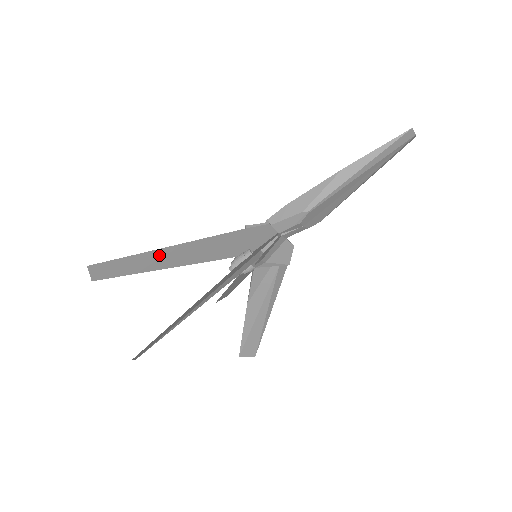
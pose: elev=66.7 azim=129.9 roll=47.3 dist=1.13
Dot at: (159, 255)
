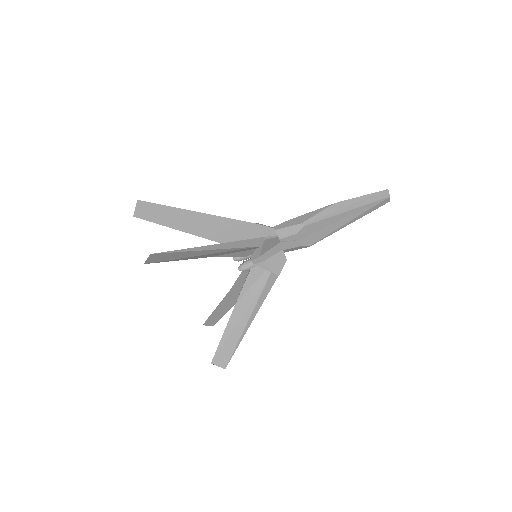
Dot at: (188, 217)
